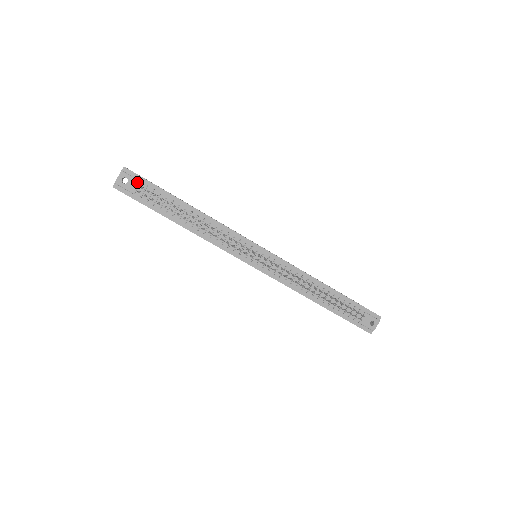
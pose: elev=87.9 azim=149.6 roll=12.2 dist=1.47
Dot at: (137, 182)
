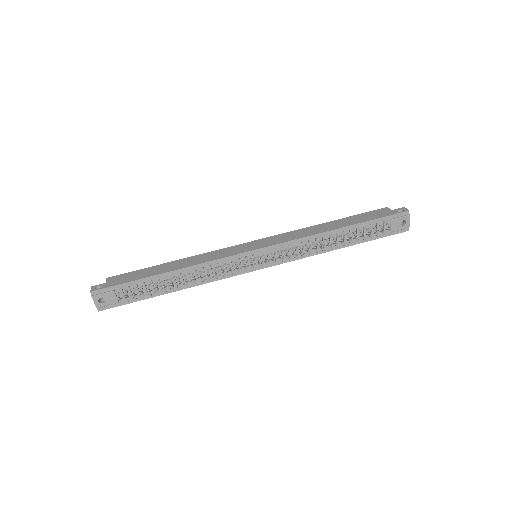
Dot at: (111, 294)
